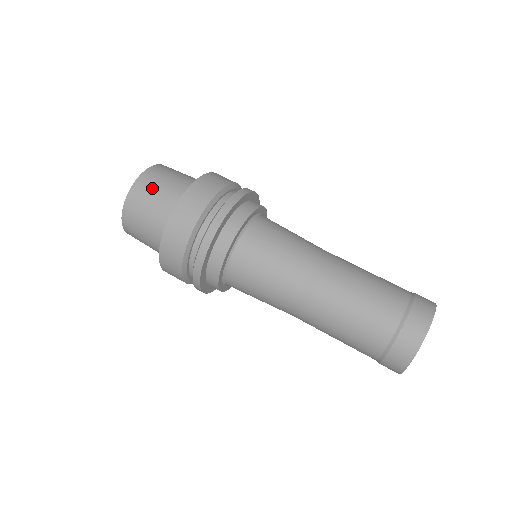
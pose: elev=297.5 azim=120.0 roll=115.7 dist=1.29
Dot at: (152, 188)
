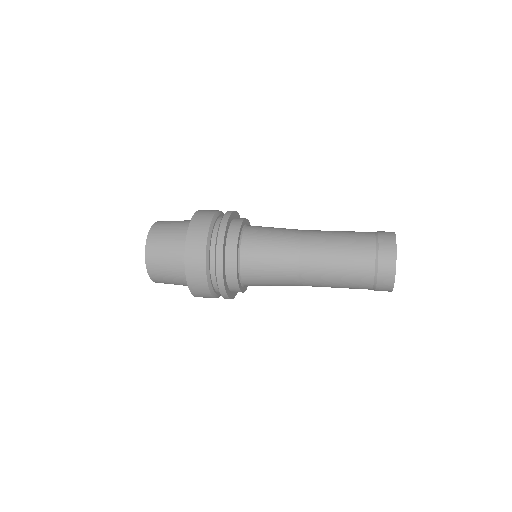
Dot at: (161, 239)
